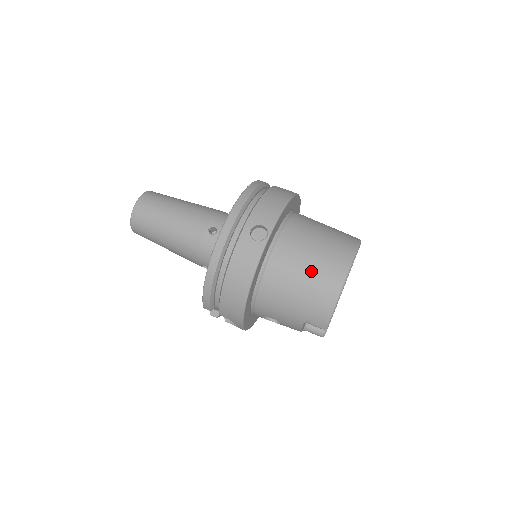
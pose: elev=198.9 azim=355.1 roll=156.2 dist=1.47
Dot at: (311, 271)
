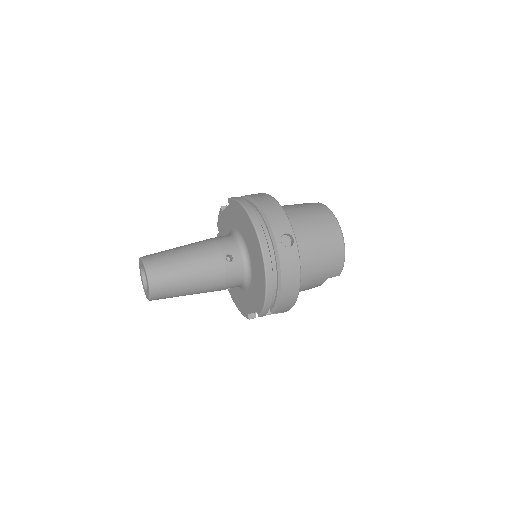
Dot at: (323, 244)
